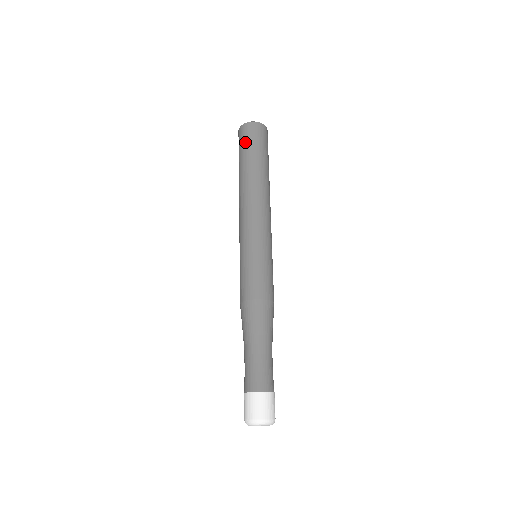
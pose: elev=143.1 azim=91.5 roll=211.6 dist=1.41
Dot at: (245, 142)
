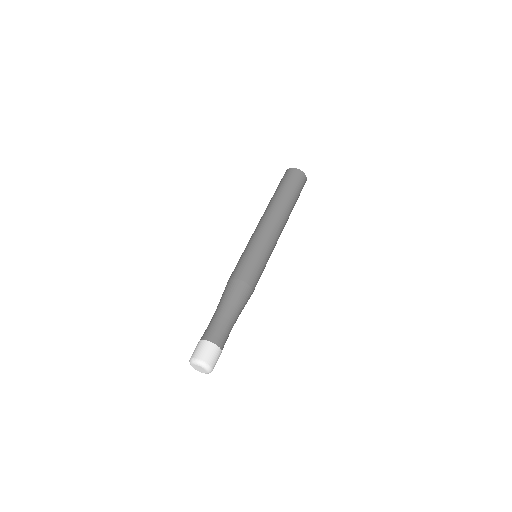
Dot at: (283, 180)
